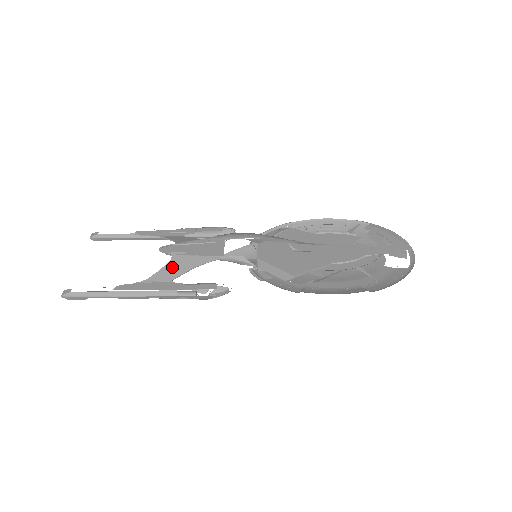
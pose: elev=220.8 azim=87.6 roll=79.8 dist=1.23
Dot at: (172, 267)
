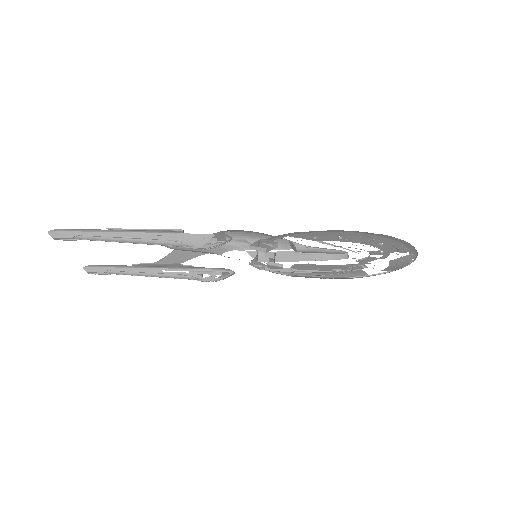
Dot at: occluded
